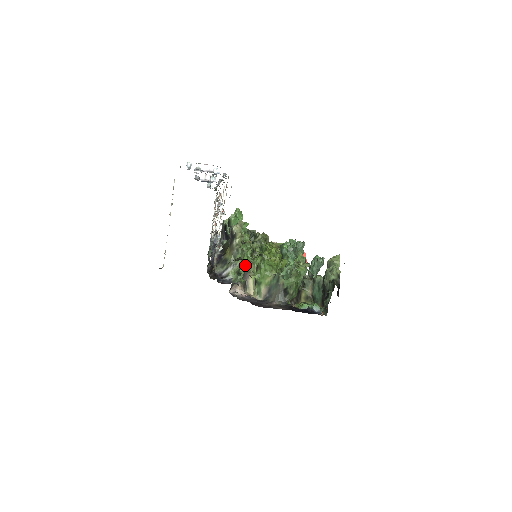
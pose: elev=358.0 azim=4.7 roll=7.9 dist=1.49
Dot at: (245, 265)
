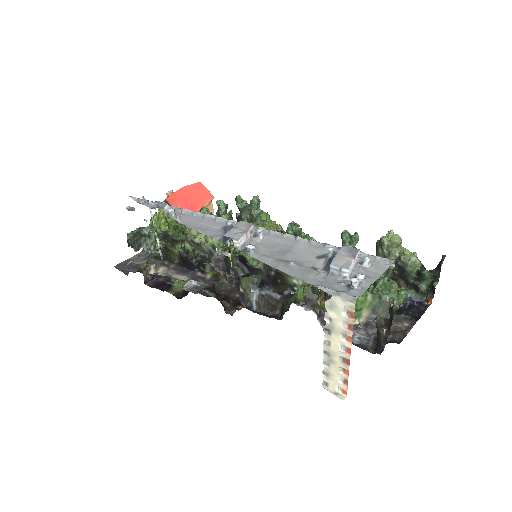
Dot at: occluded
